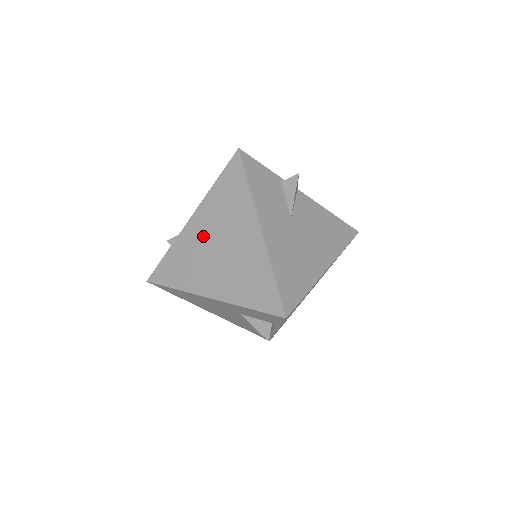
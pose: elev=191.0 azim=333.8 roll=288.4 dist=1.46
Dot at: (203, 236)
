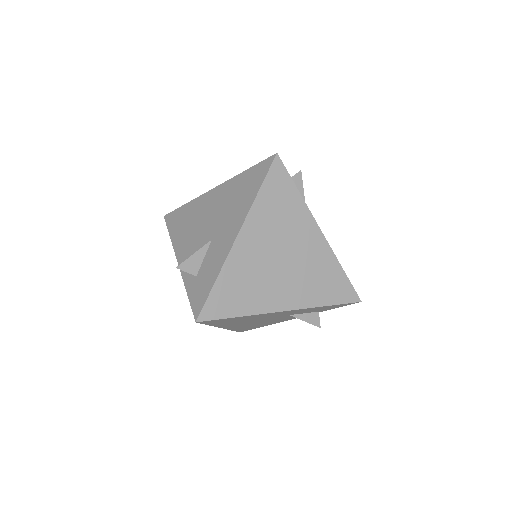
Dot at: (260, 252)
